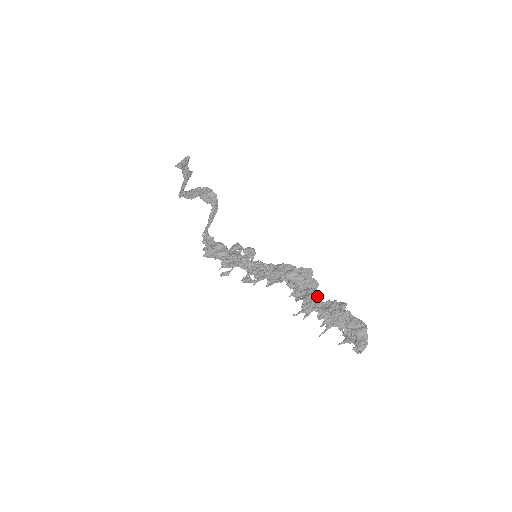
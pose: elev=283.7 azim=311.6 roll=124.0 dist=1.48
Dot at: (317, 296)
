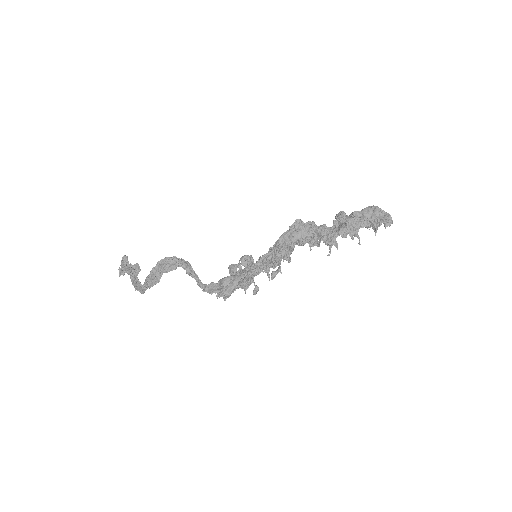
Dot at: (325, 228)
